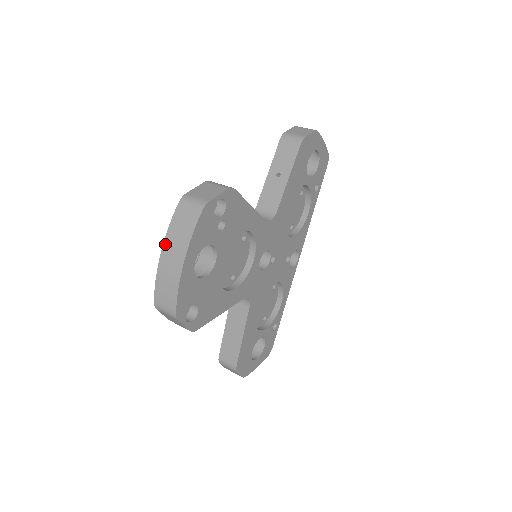
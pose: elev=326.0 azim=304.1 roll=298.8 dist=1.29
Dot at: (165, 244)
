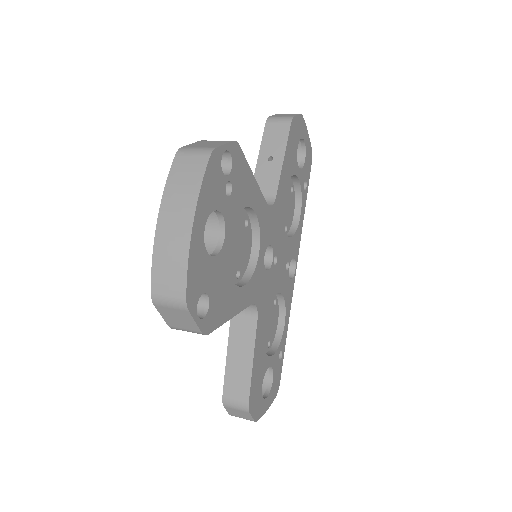
Dot at: (162, 207)
